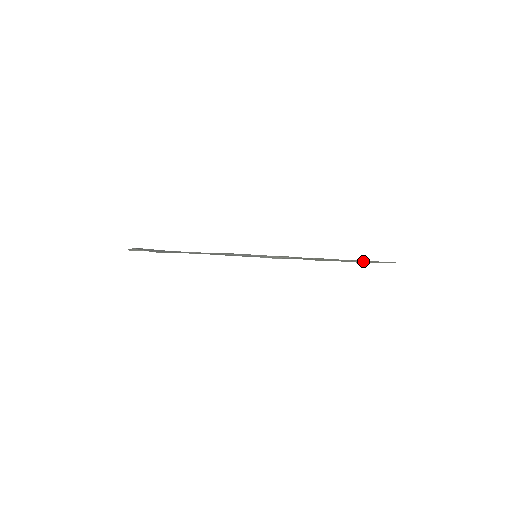
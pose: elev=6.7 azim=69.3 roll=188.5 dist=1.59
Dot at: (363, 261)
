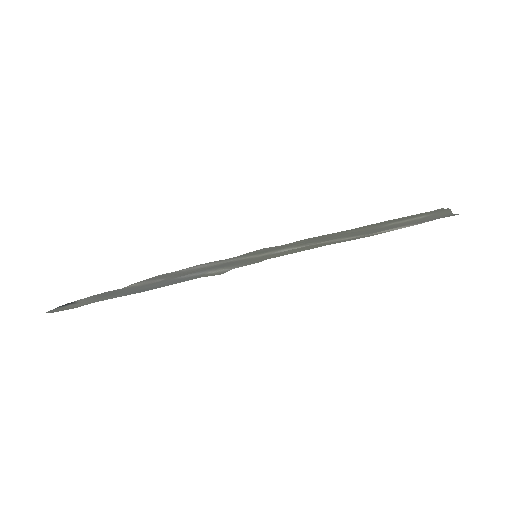
Dot at: (395, 227)
